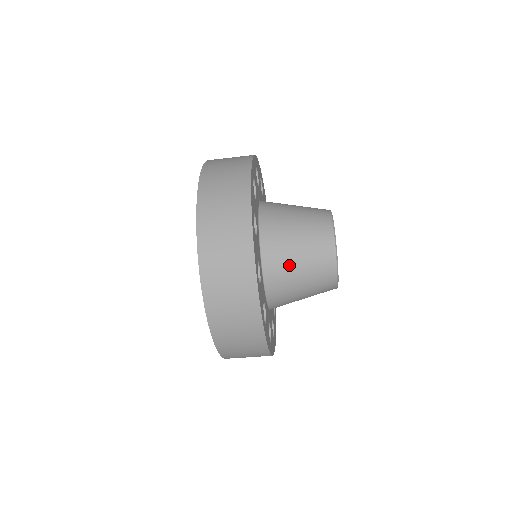
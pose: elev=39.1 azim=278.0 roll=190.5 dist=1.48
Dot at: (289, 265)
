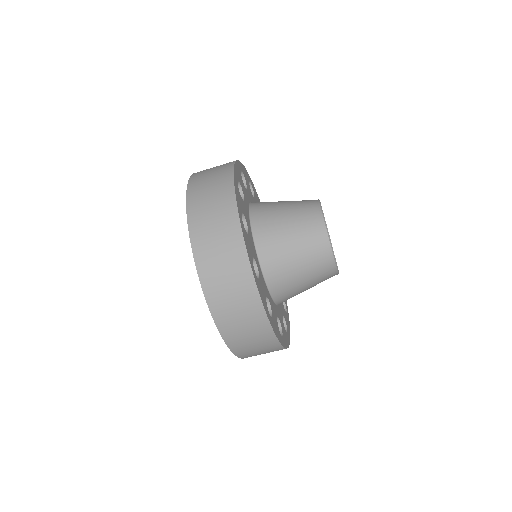
Dot at: (279, 231)
